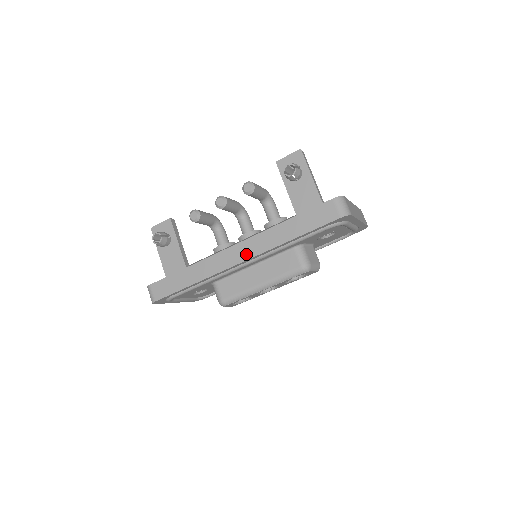
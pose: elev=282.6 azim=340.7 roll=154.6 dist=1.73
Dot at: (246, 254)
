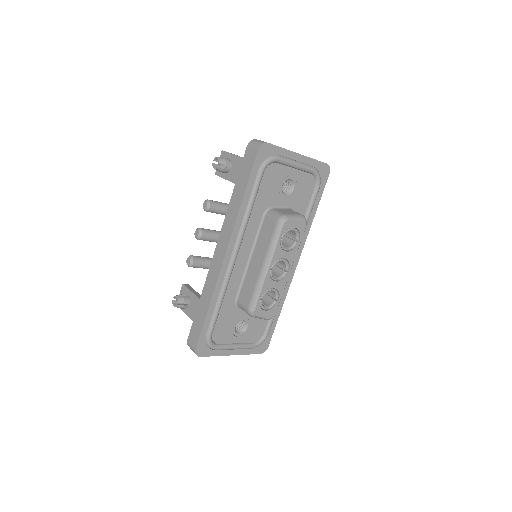
Dot at: (225, 244)
